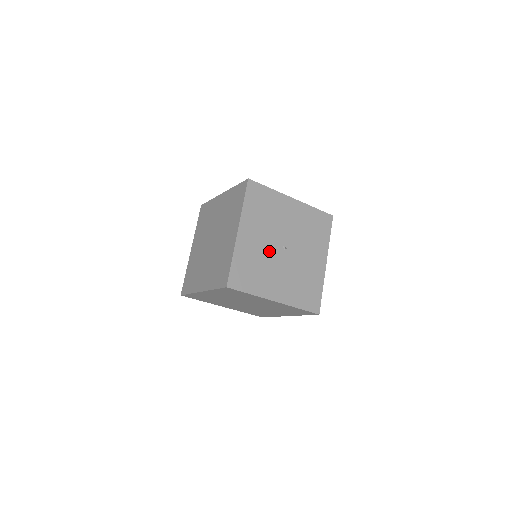
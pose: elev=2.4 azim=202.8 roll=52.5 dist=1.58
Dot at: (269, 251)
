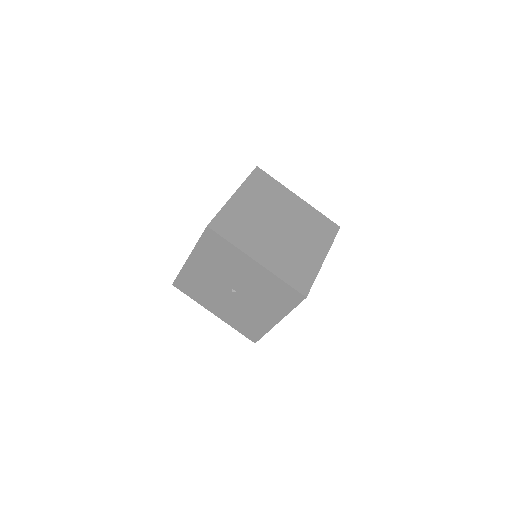
Dot at: (216, 284)
